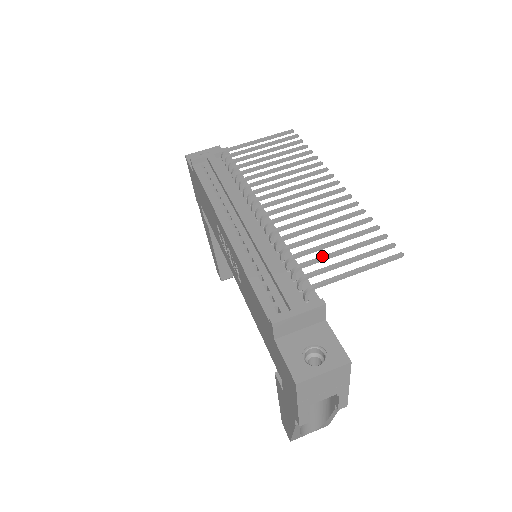
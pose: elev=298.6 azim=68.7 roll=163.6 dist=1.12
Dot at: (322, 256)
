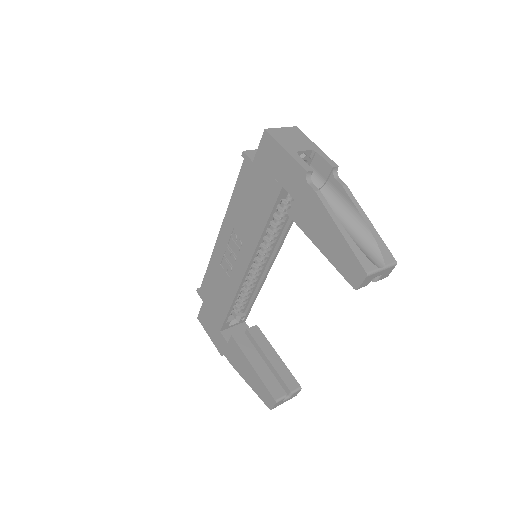
Dot at: occluded
